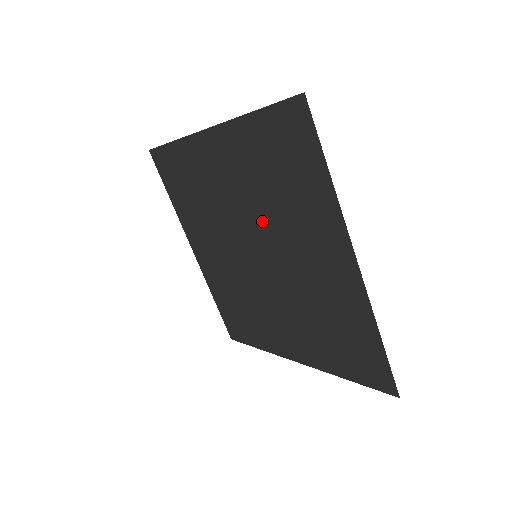
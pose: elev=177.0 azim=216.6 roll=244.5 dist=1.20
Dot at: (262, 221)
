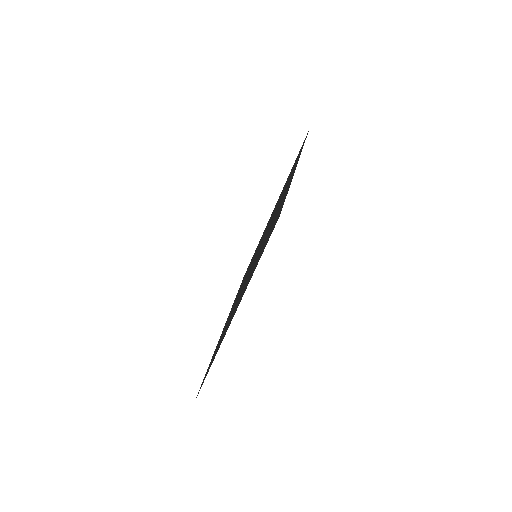
Dot at: occluded
